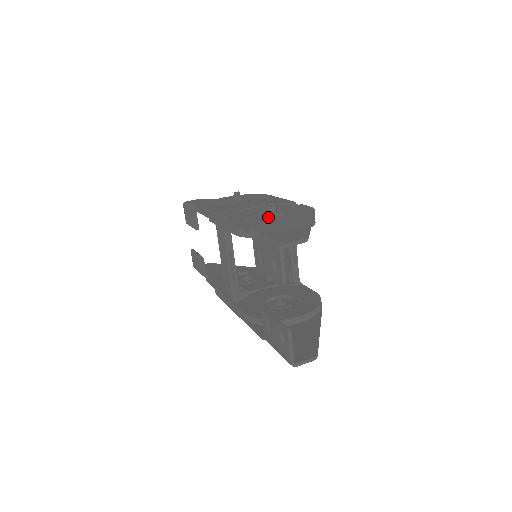
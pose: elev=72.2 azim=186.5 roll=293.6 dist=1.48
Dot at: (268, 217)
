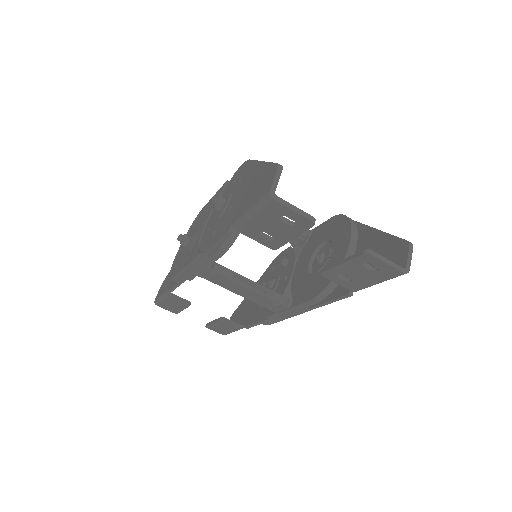
Dot at: (226, 210)
